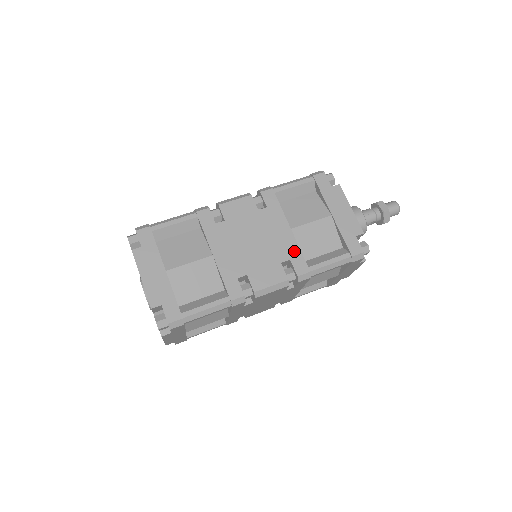
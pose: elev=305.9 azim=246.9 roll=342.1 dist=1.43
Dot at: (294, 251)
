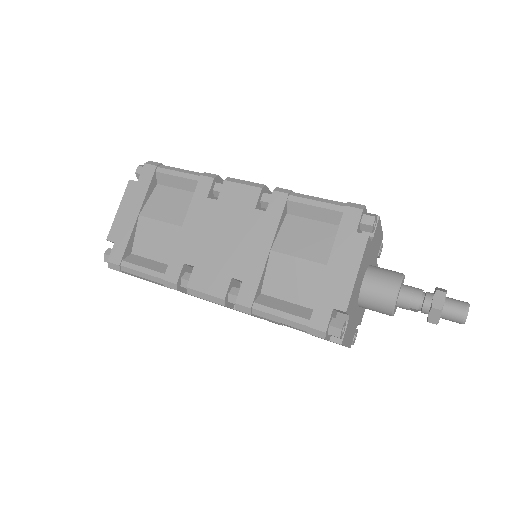
Dot at: (254, 275)
